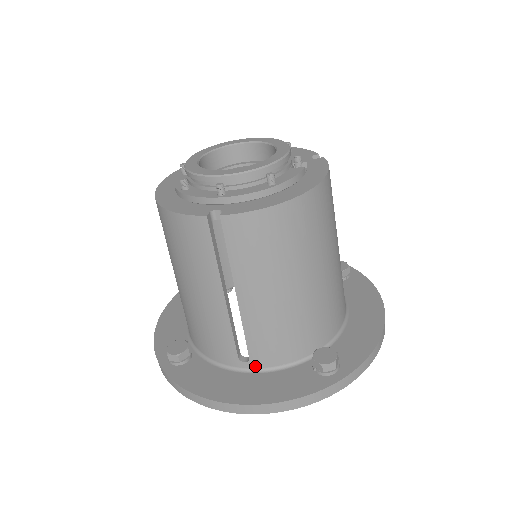
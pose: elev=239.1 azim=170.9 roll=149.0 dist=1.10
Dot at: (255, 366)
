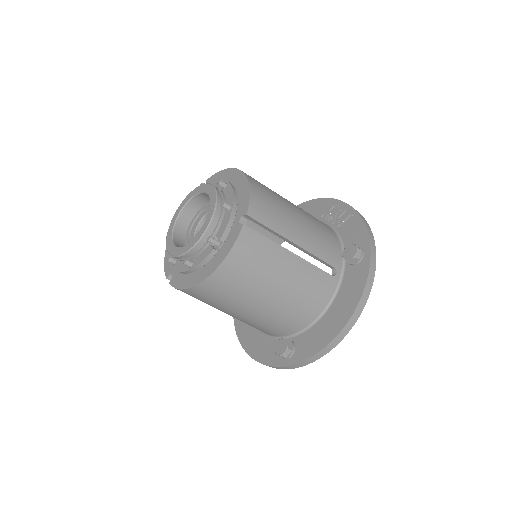
Dot at: occluded
